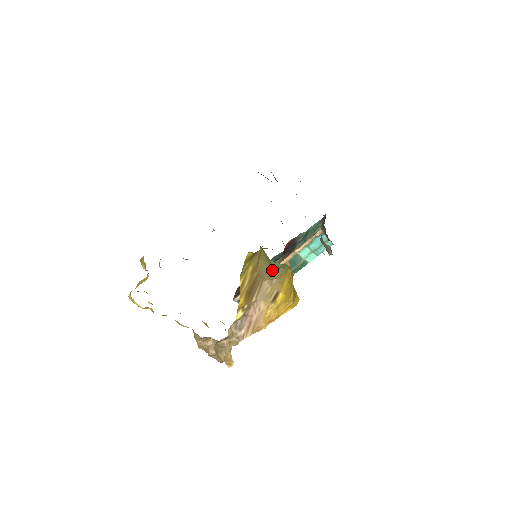
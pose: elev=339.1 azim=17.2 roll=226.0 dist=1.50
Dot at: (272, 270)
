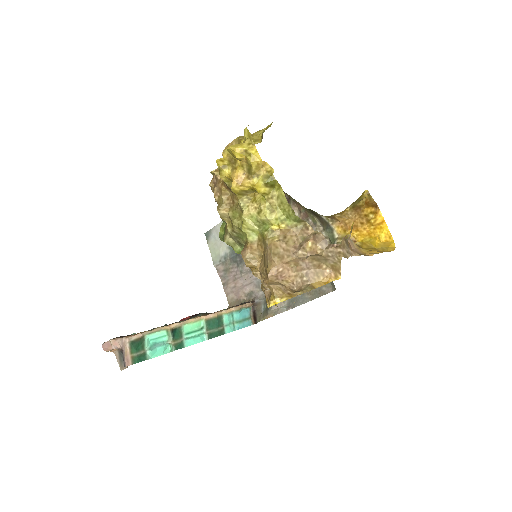
Dot at: occluded
